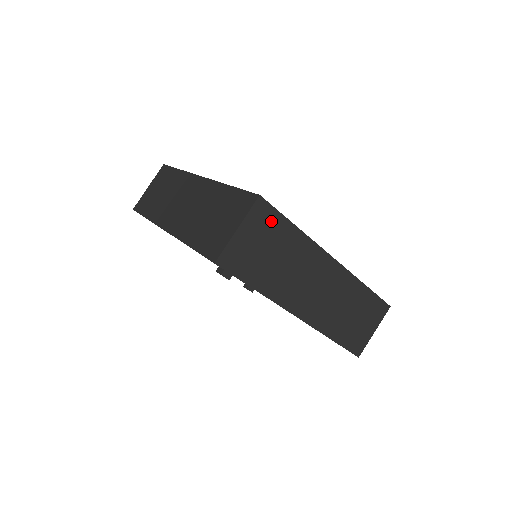
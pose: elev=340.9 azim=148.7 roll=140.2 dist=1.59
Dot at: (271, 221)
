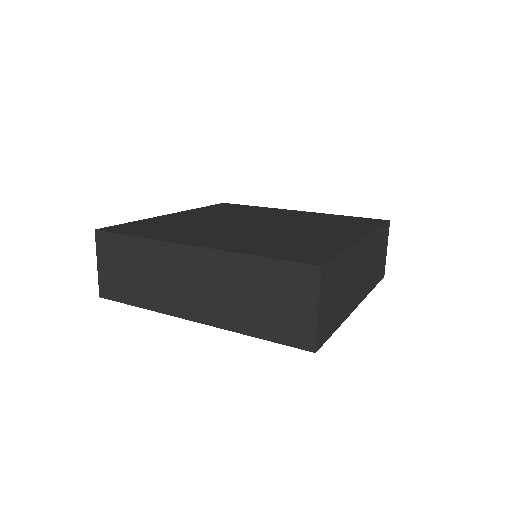
Dot at: (331, 273)
